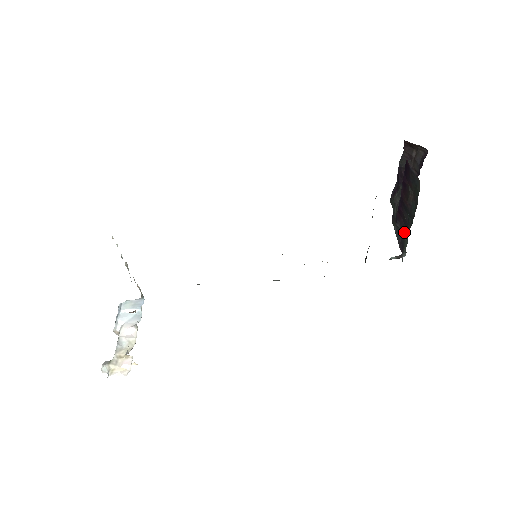
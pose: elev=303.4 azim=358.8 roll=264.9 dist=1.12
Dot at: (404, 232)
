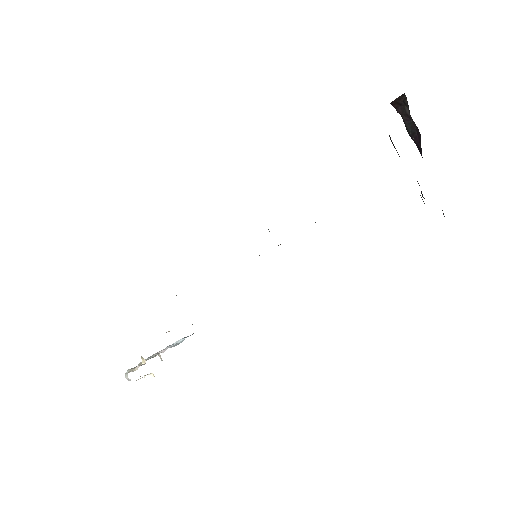
Dot at: occluded
